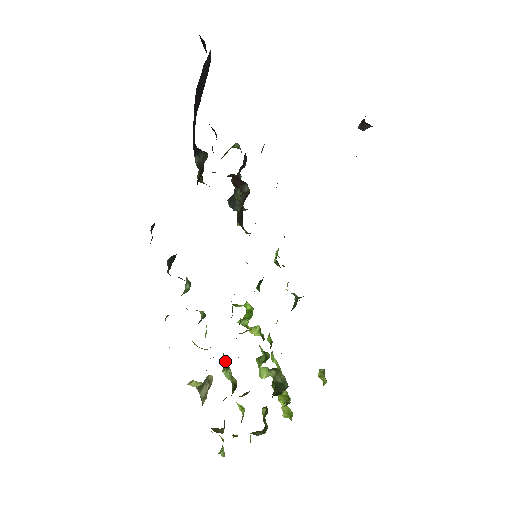
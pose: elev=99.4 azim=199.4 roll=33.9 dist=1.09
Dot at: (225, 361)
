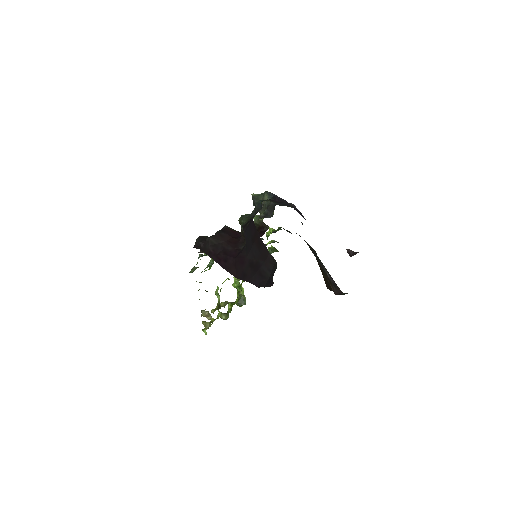
Dot at: (218, 293)
